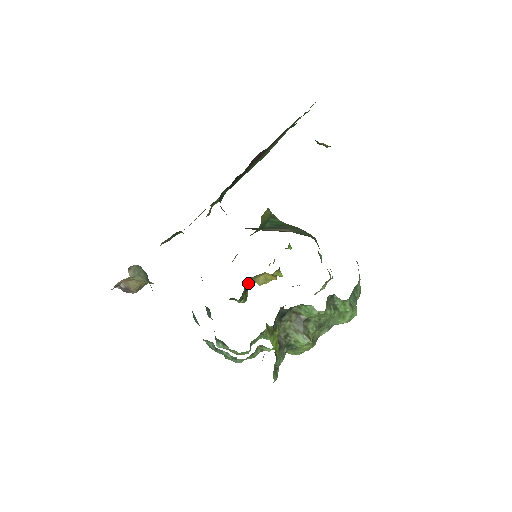
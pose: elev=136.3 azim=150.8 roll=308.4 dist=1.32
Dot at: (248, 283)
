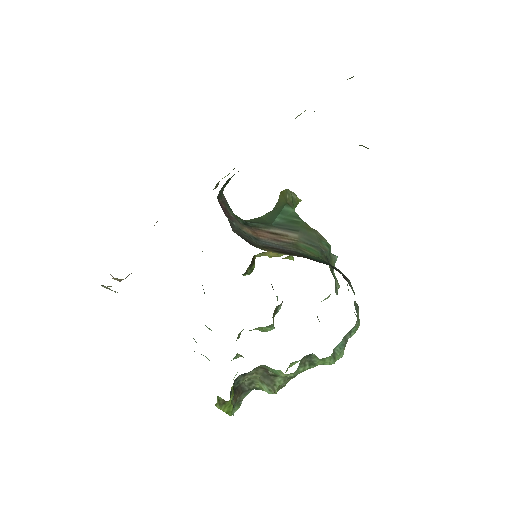
Dot at: (256, 256)
